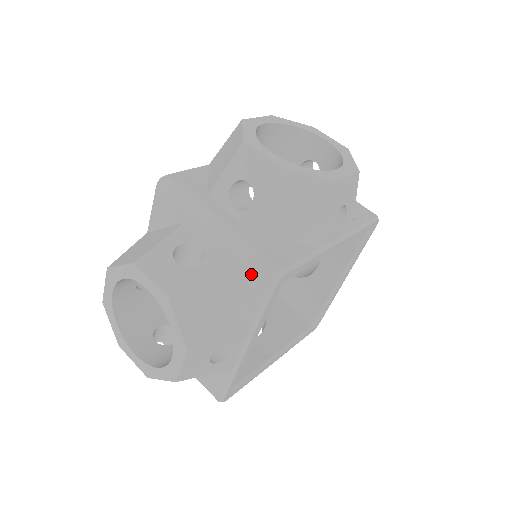
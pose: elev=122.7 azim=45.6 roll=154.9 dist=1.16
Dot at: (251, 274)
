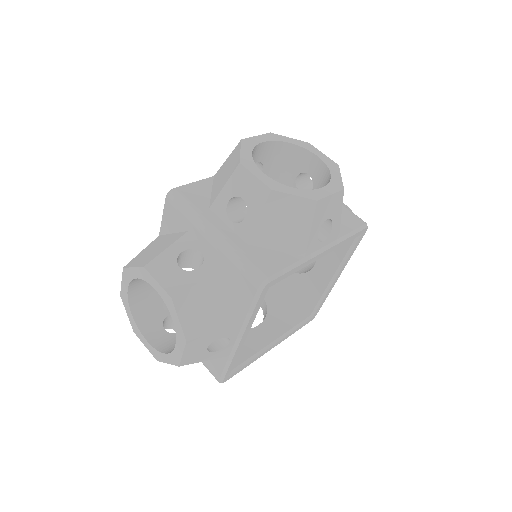
Dot at: (242, 280)
